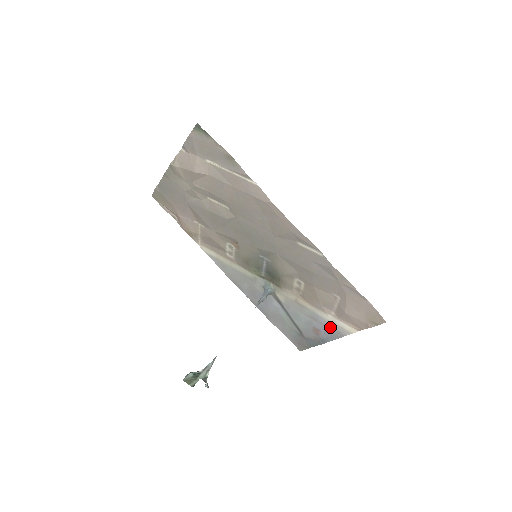
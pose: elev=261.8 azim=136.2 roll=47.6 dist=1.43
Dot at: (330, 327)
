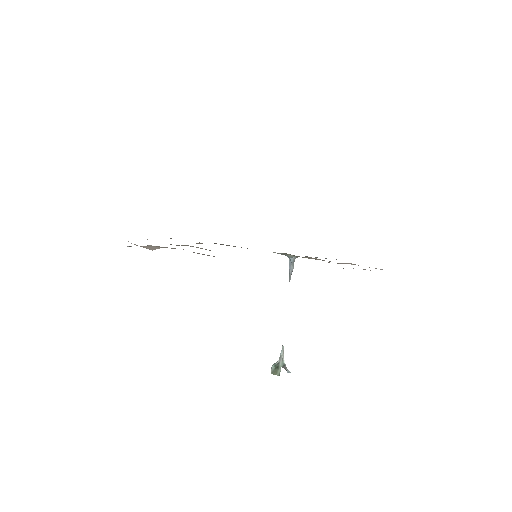
Dot at: occluded
